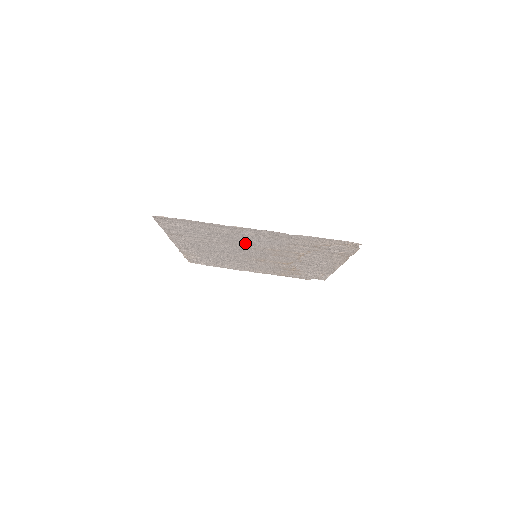
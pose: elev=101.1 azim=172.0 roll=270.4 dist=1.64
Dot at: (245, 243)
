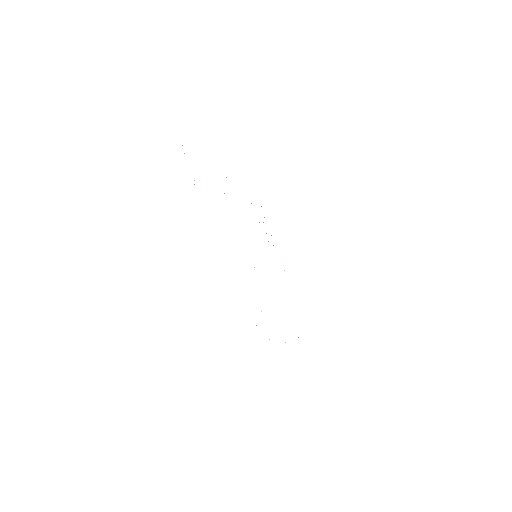
Dot at: occluded
